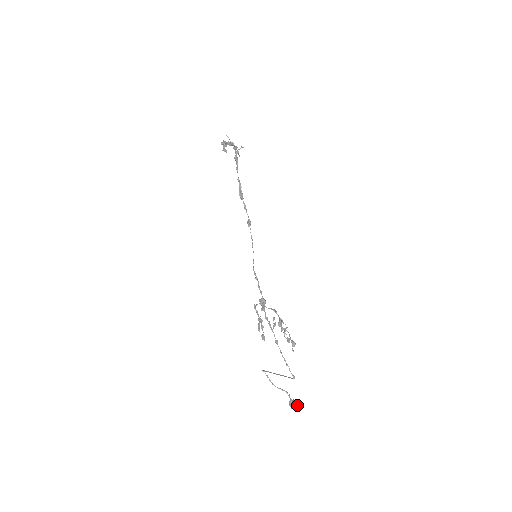
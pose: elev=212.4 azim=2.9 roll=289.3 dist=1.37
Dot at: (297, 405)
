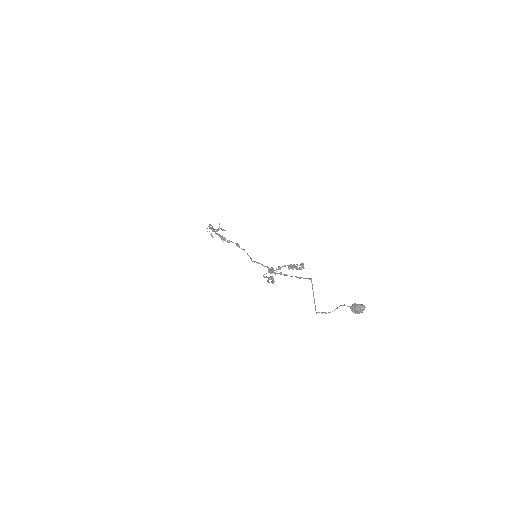
Dot at: (357, 305)
